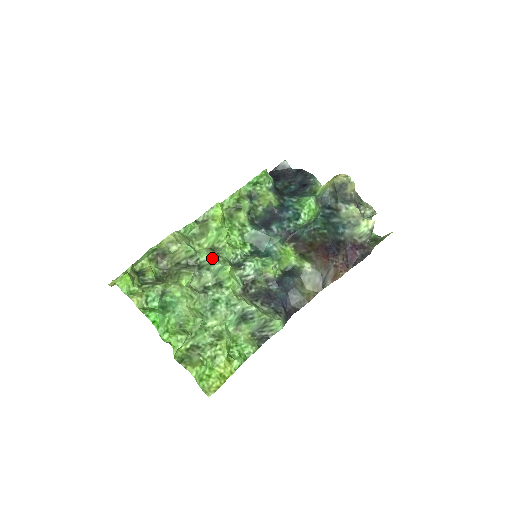
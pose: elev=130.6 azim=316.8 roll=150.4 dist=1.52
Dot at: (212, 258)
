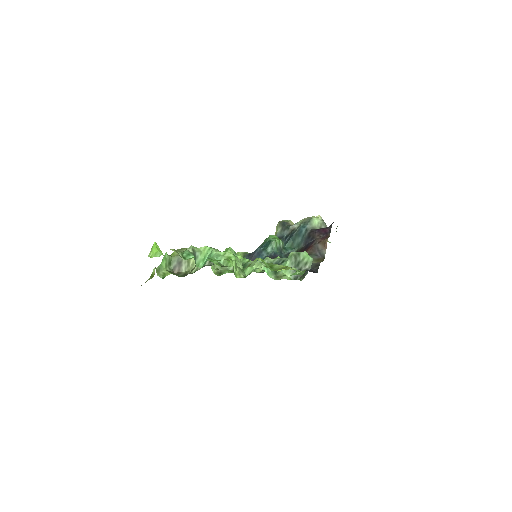
Dot at: occluded
